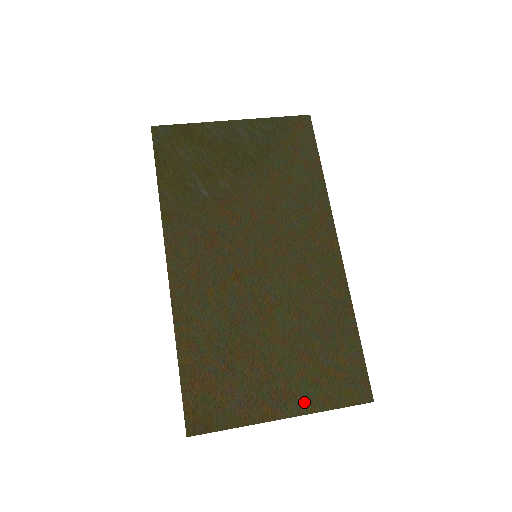
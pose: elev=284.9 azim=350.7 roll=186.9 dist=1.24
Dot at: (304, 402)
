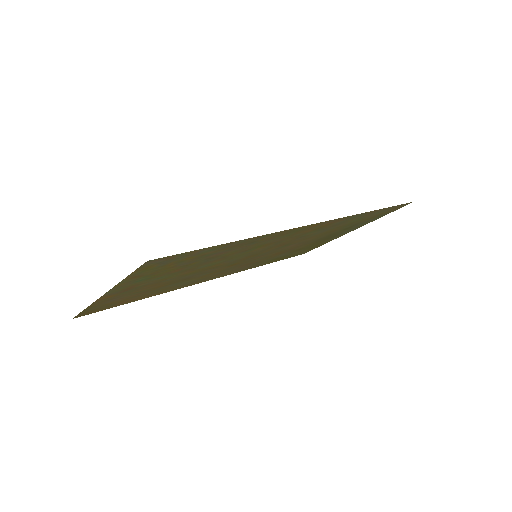
Dot at: (126, 285)
